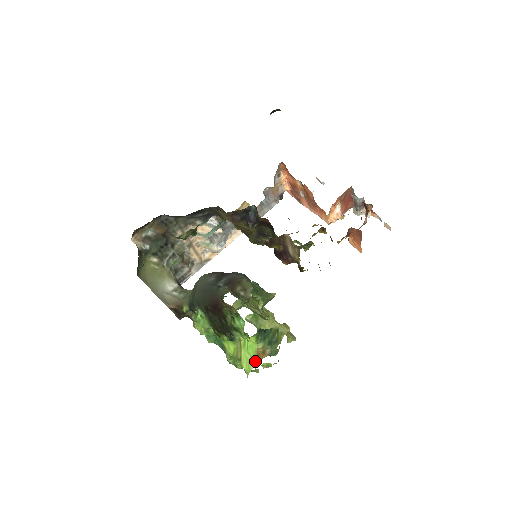
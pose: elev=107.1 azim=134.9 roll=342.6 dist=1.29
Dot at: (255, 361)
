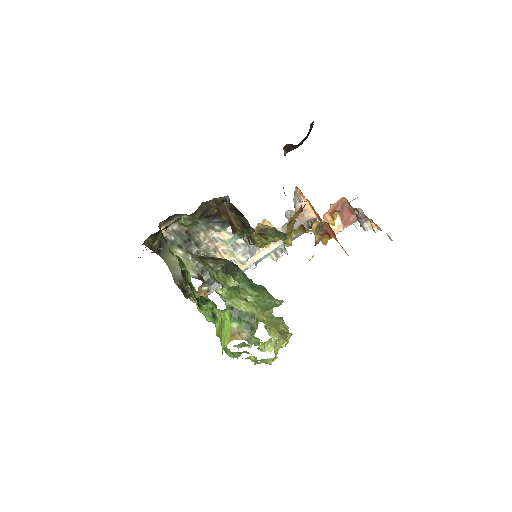
Dot at: (229, 340)
